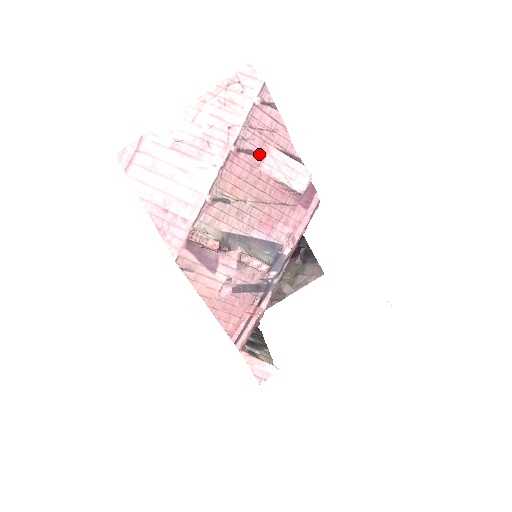
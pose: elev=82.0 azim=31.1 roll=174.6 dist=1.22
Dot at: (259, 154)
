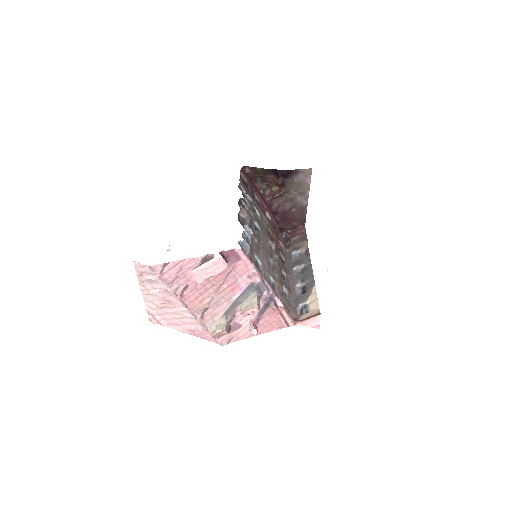
Dot at: (190, 282)
